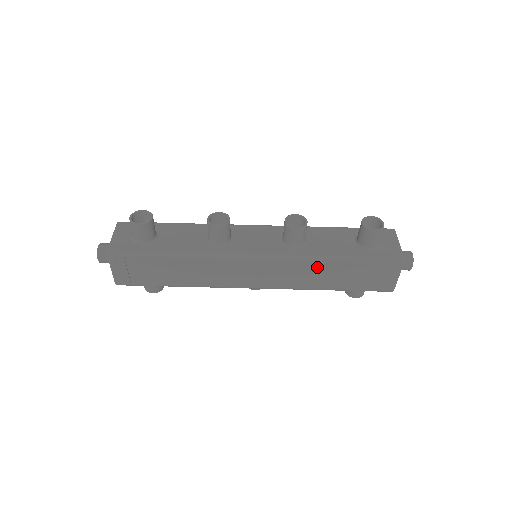
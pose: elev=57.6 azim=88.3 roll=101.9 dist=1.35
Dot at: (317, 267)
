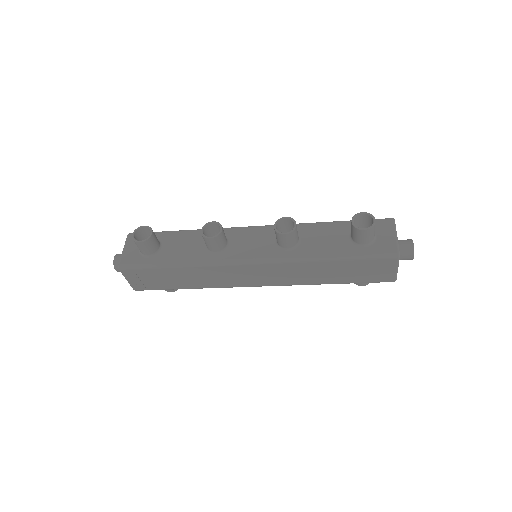
Dot at: (311, 267)
